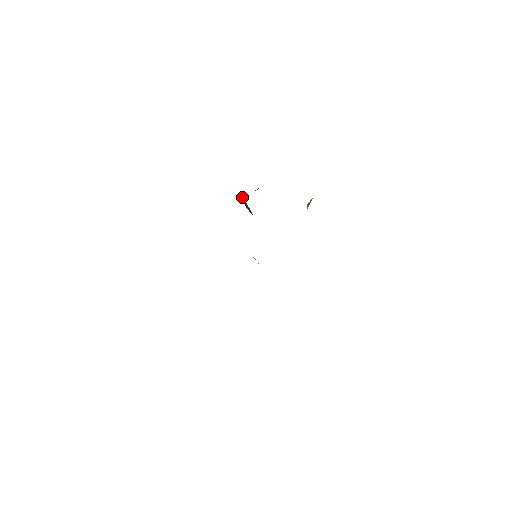
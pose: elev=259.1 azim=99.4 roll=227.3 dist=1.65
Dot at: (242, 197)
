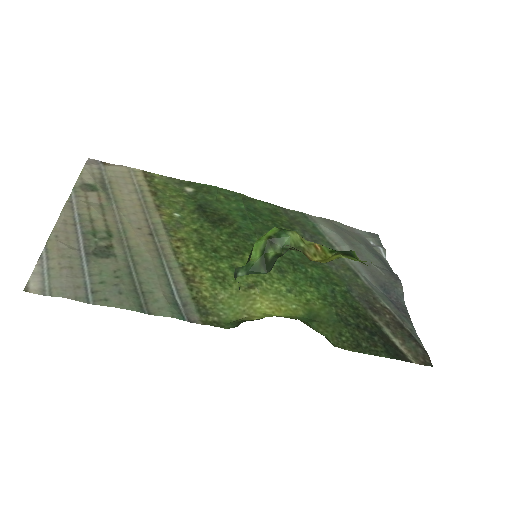
Dot at: occluded
